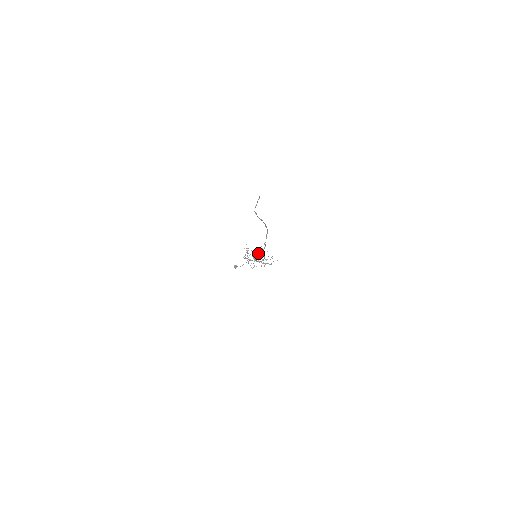
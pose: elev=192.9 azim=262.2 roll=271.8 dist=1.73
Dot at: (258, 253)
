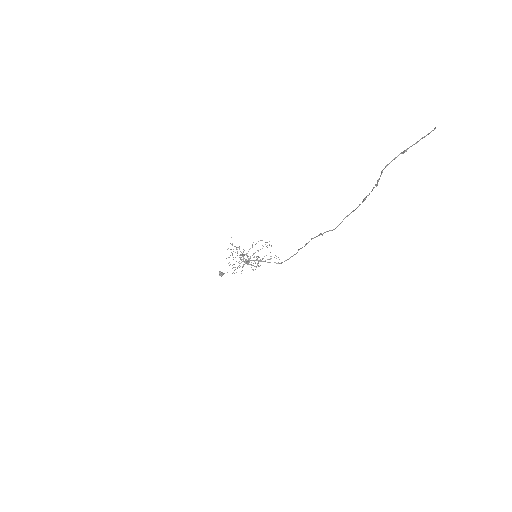
Dot at: occluded
